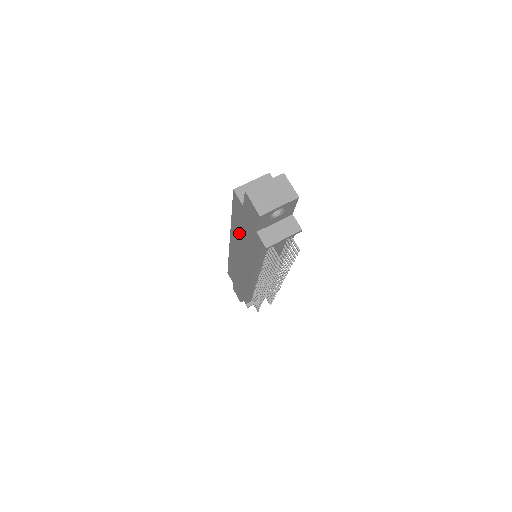
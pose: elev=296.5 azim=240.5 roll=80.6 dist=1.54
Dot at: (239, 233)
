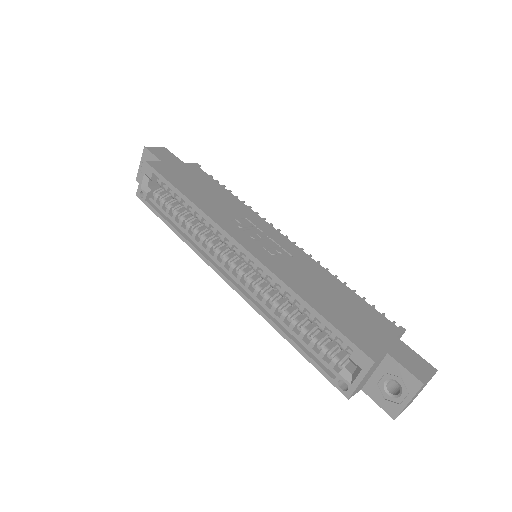
Dot at: occluded
